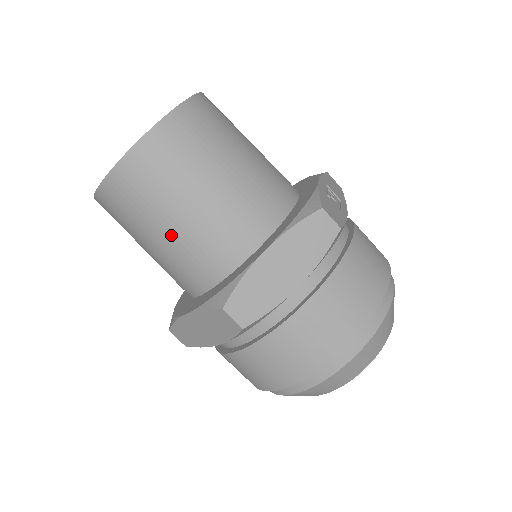
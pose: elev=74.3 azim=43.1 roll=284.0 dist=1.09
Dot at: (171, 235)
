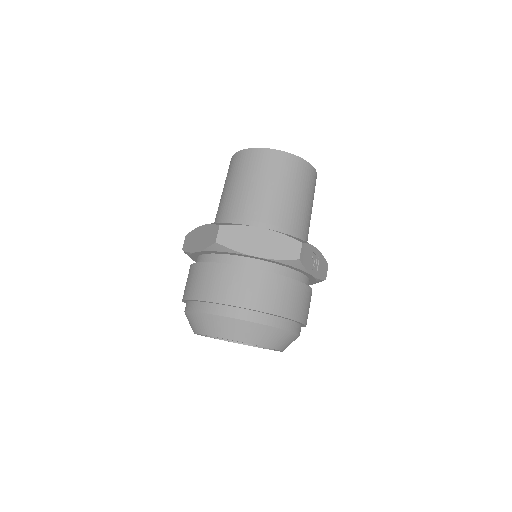
Dot at: (238, 192)
